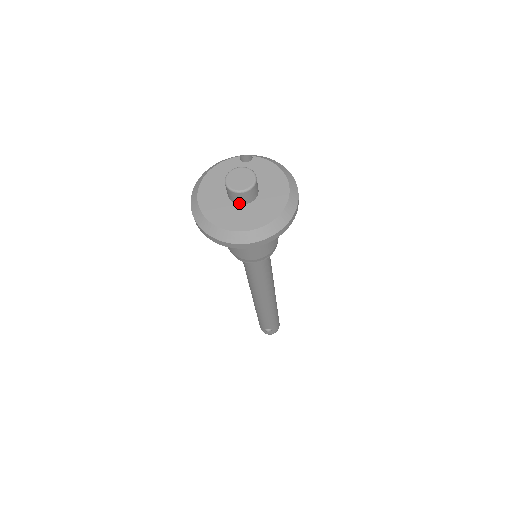
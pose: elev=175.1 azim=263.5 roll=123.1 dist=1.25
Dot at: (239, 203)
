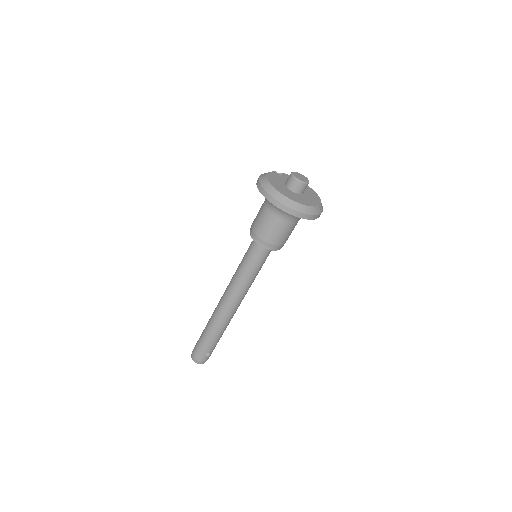
Dot at: (299, 193)
